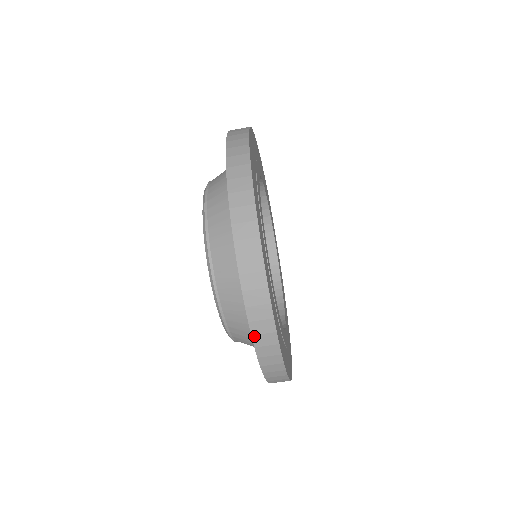
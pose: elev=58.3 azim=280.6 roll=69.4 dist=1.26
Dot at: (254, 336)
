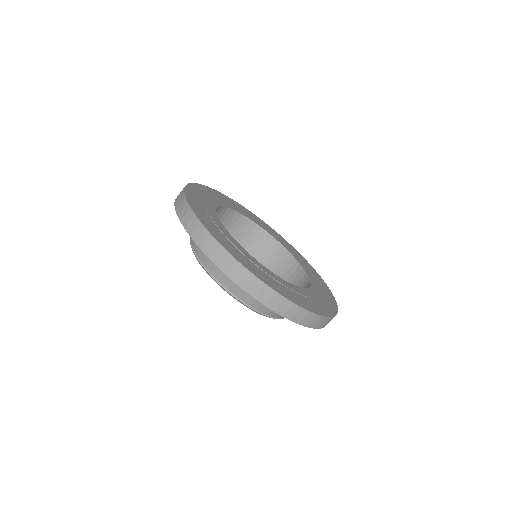
Dot at: (197, 242)
